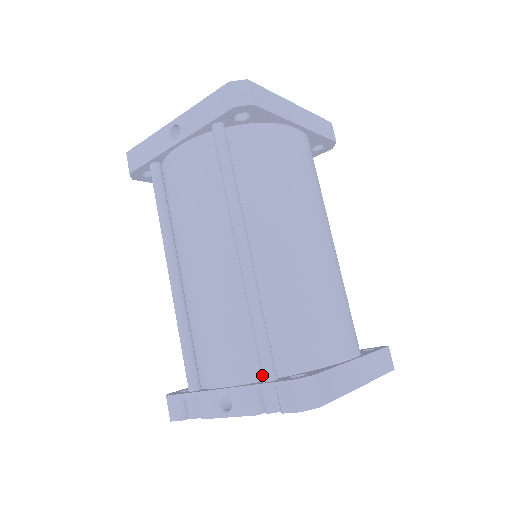
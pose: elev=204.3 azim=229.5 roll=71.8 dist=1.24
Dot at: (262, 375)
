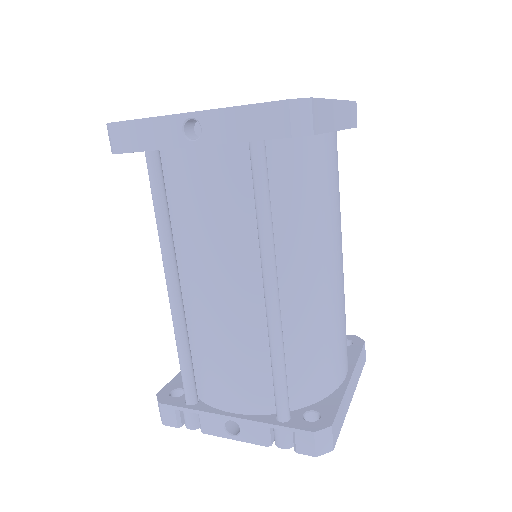
Dot at: (277, 415)
